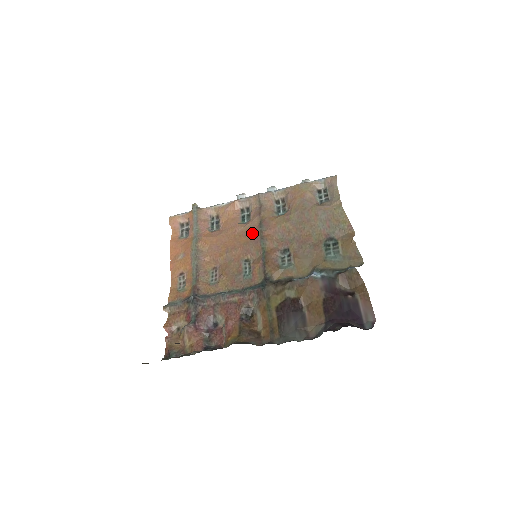
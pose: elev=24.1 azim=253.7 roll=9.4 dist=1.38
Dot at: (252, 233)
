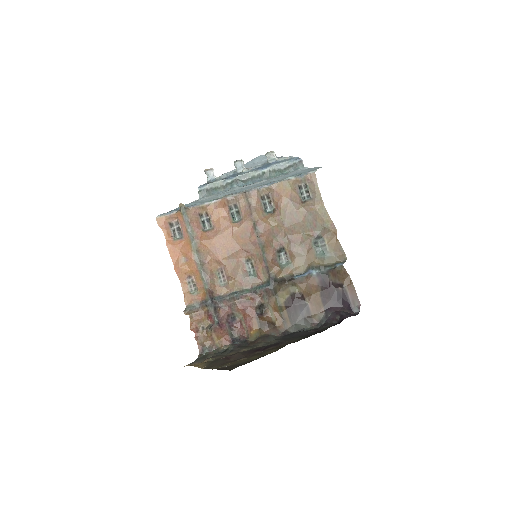
Dot at: (248, 235)
